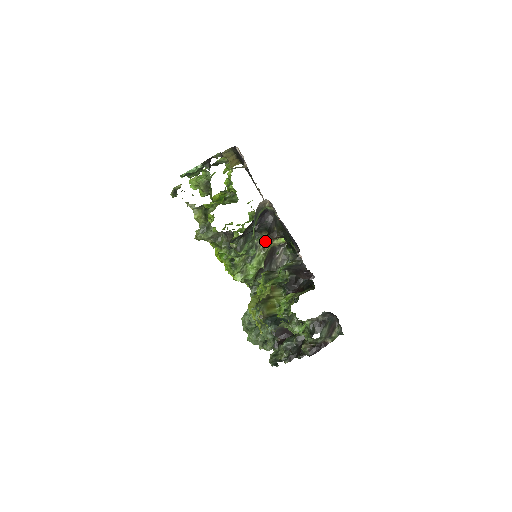
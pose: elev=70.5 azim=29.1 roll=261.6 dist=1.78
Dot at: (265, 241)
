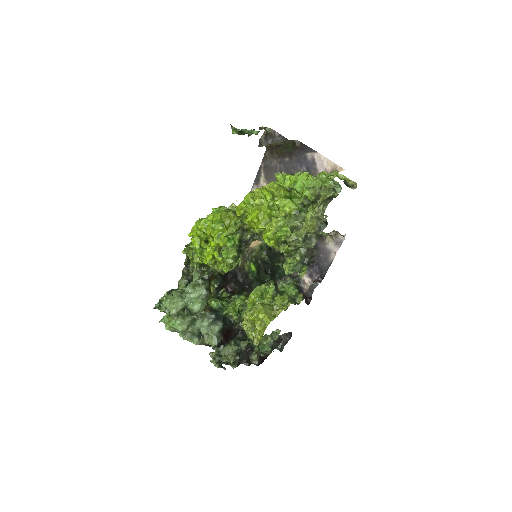
Dot at: occluded
